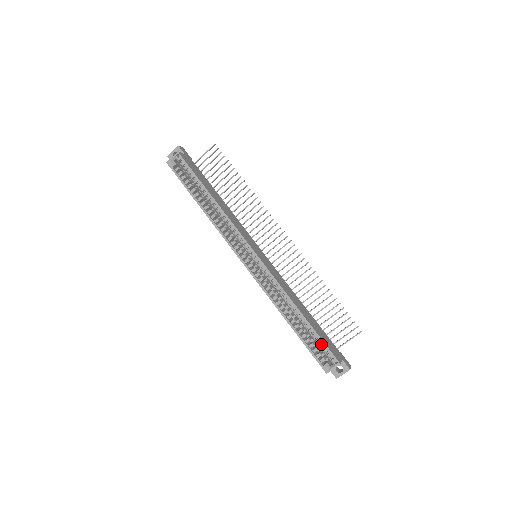
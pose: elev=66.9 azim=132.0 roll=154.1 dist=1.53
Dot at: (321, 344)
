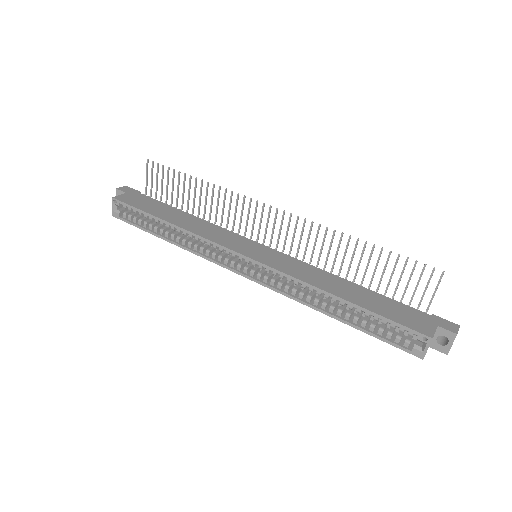
Dot at: (391, 324)
